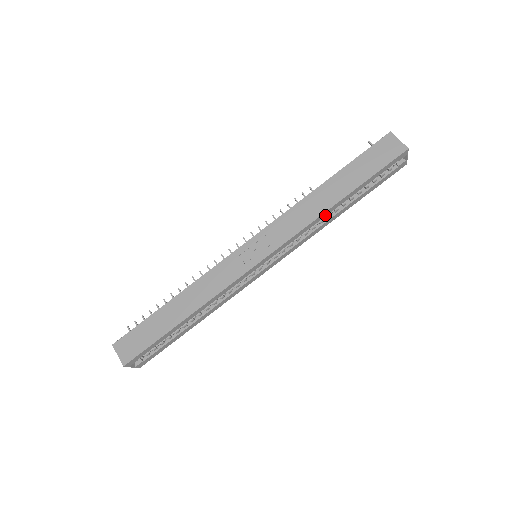
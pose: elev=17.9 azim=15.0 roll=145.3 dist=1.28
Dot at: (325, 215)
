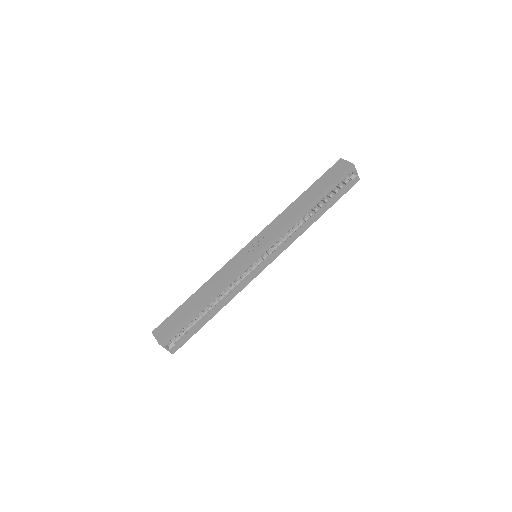
Dot at: (301, 217)
